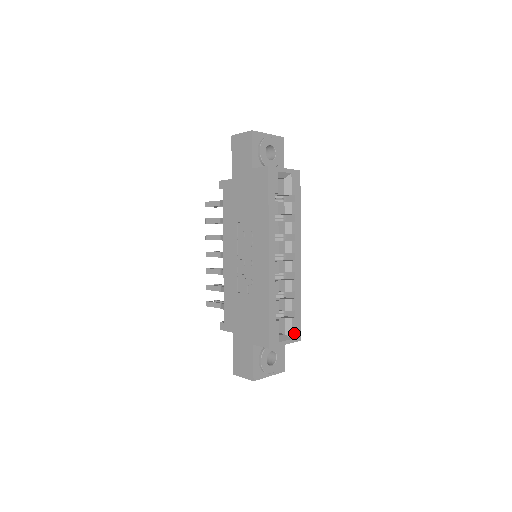
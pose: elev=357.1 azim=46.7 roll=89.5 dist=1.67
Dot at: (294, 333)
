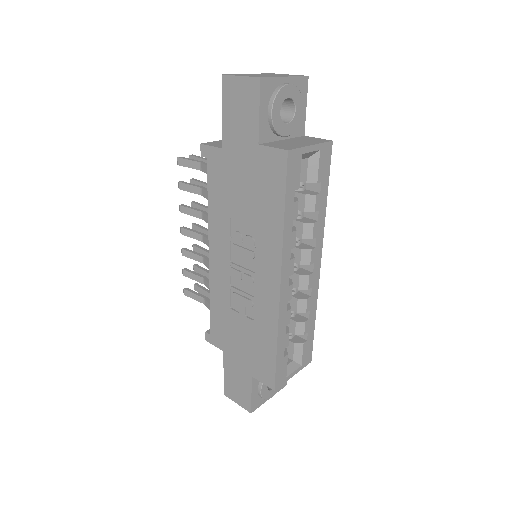
Dot at: (305, 358)
